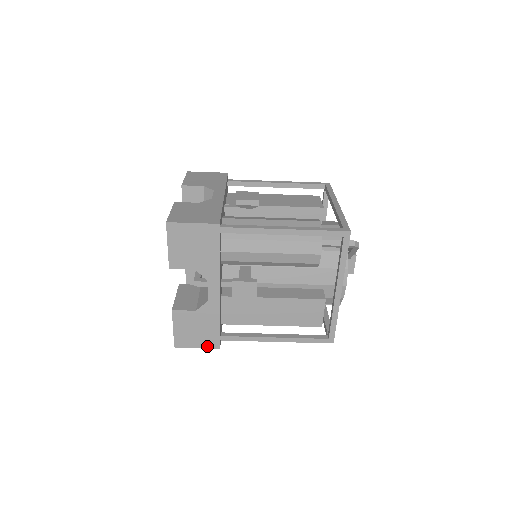
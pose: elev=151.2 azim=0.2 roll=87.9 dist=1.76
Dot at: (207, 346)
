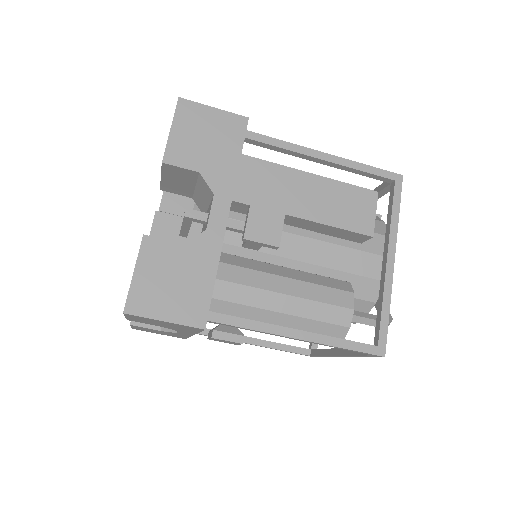
Dot at: occluded
